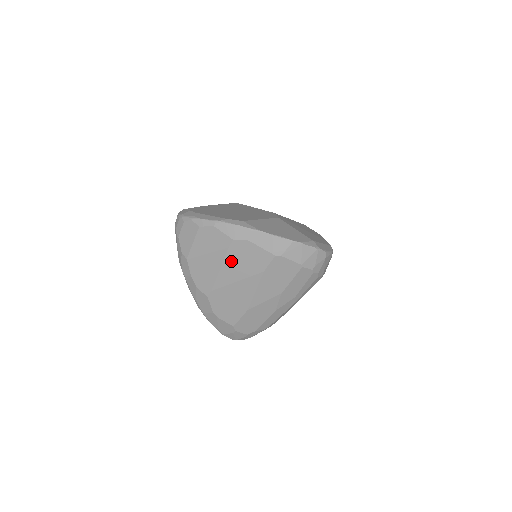
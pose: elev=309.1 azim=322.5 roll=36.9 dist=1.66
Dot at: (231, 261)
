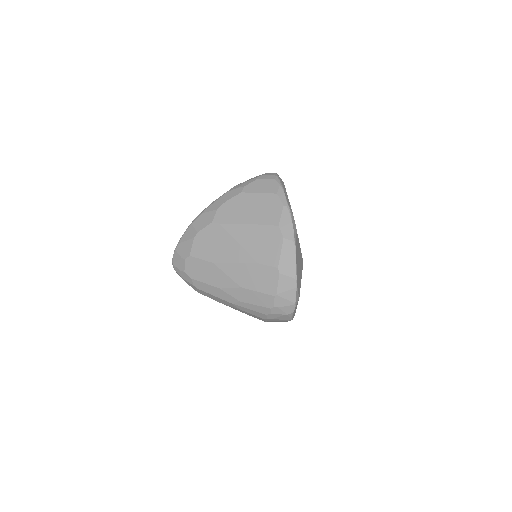
Dot at: (257, 231)
